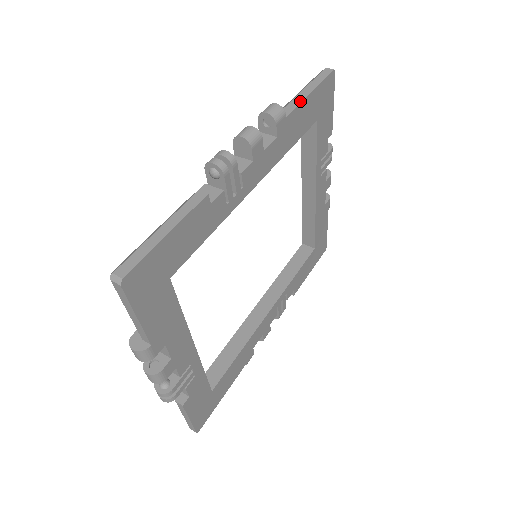
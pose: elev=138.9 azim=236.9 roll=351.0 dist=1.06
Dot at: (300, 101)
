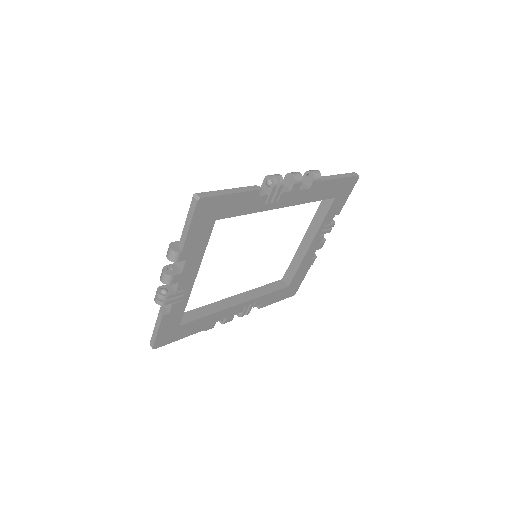
Dot at: (332, 178)
